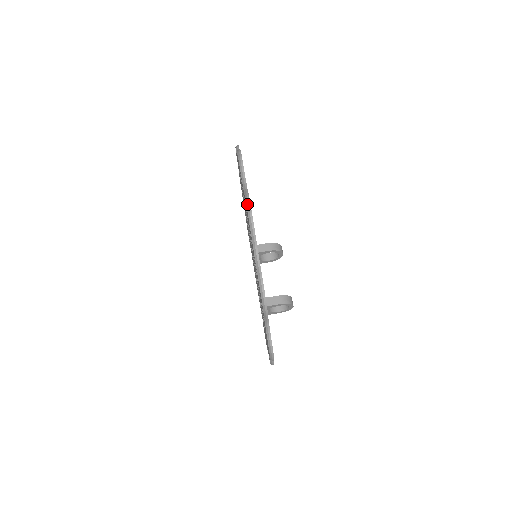
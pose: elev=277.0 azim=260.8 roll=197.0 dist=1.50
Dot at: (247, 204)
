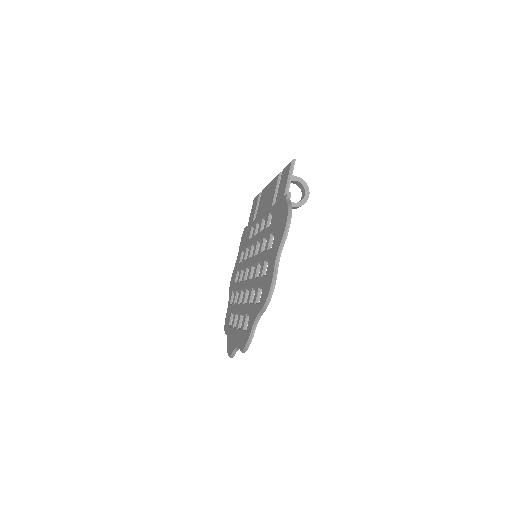
Dot at: (230, 357)
